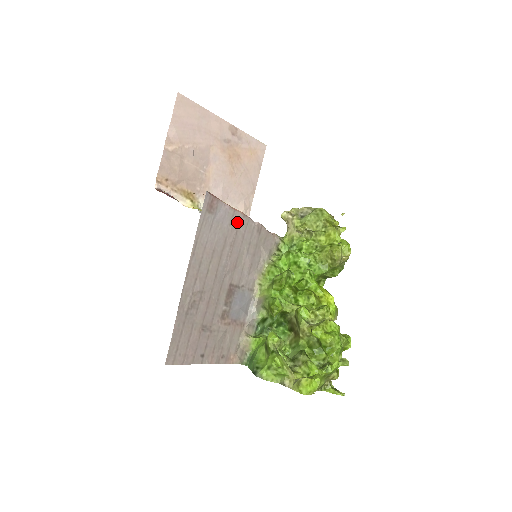
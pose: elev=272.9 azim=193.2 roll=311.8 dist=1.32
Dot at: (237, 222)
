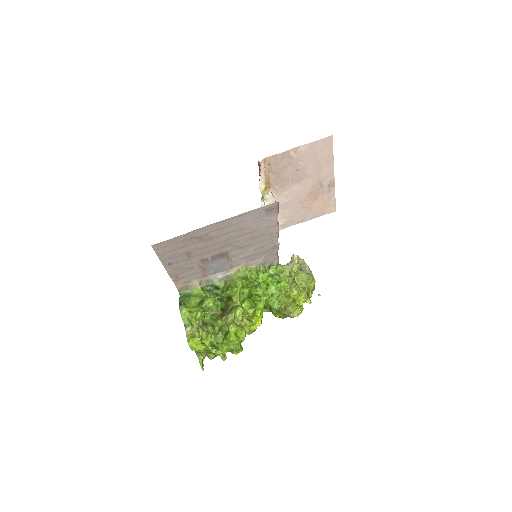
Dot at: (271, 231)
